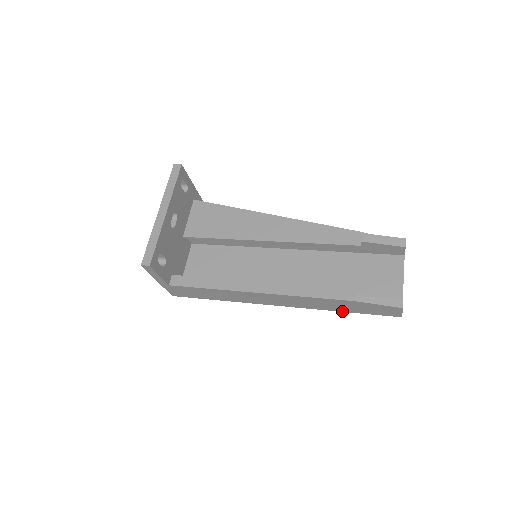
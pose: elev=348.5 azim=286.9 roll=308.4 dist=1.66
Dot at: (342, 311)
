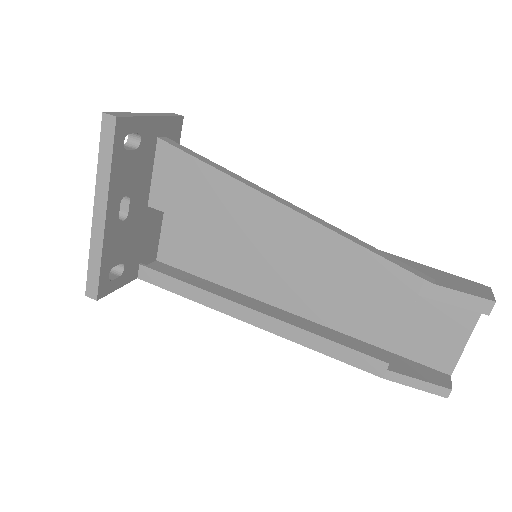
Dot at: occluded
